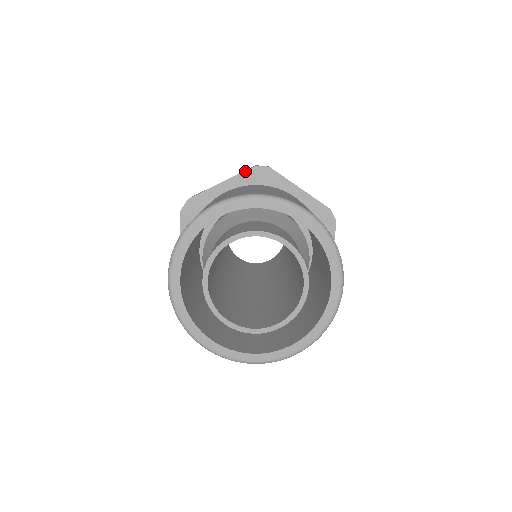
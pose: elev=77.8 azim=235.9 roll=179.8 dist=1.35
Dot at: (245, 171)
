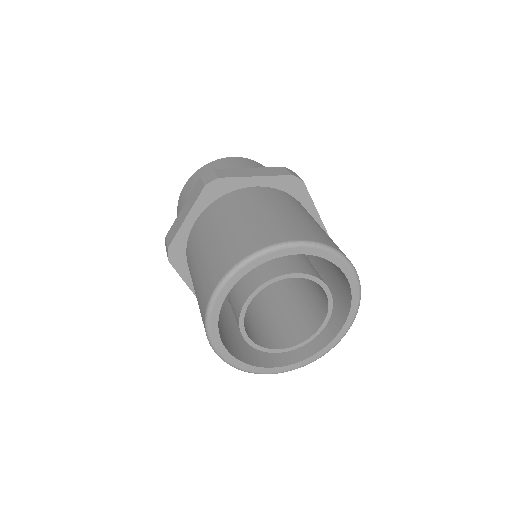
Dot at: (282, 176)
